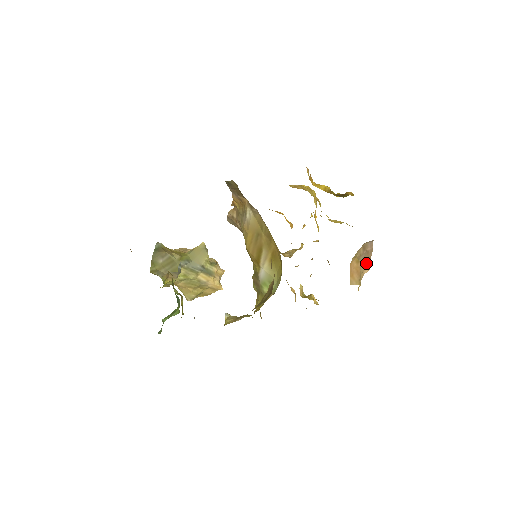
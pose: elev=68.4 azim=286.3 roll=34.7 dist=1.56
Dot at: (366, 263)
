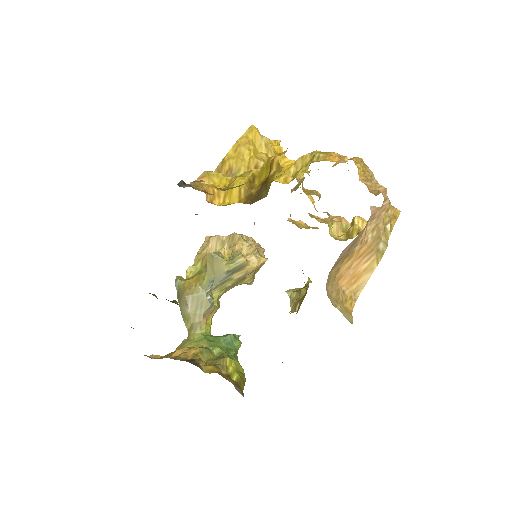
Dot at: (372, 216)
